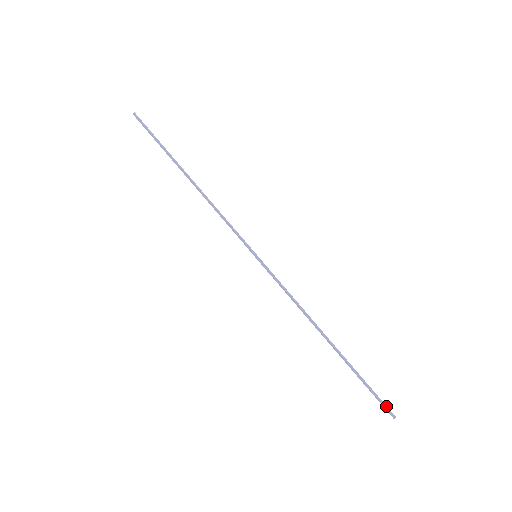
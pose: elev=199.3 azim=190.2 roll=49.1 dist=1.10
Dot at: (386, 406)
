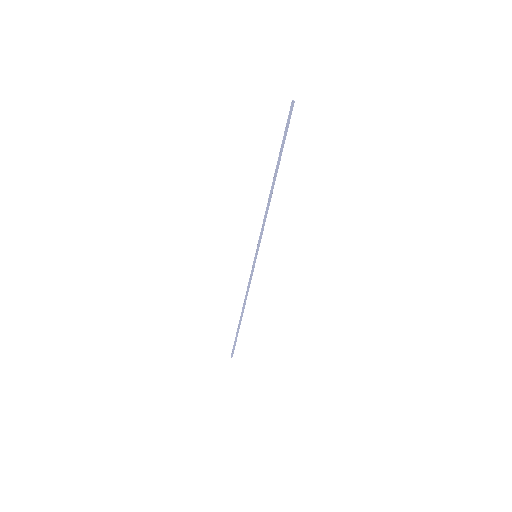
Dot at: (232, 352)
